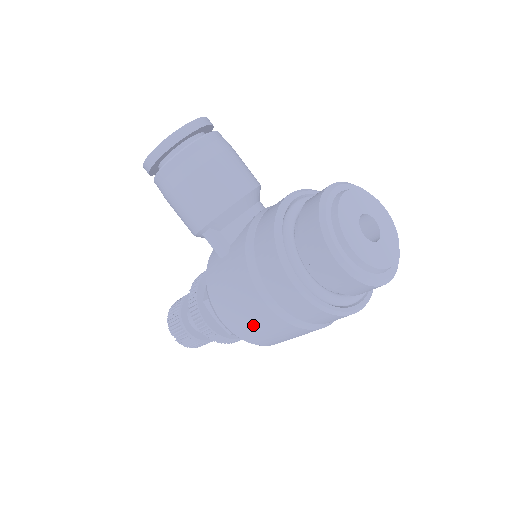
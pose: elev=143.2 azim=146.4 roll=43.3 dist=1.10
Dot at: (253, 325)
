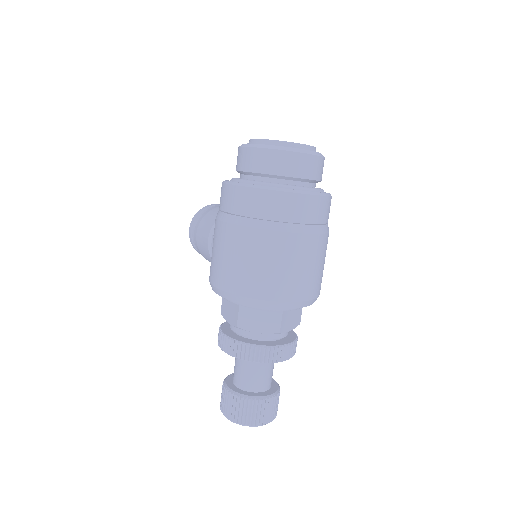
Dot at: (223, 258)
